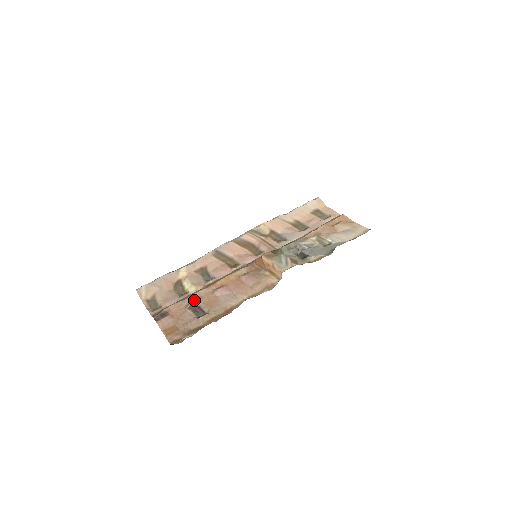
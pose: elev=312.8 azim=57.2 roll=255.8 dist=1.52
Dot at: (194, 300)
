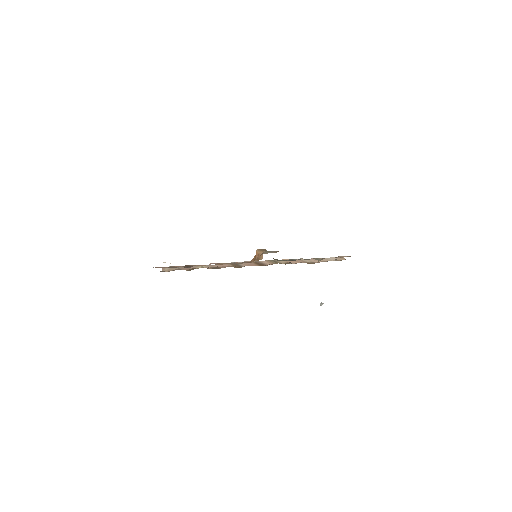
Dot at: occluded
